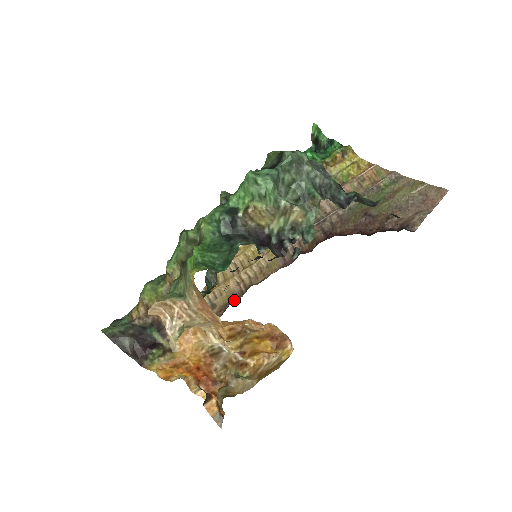
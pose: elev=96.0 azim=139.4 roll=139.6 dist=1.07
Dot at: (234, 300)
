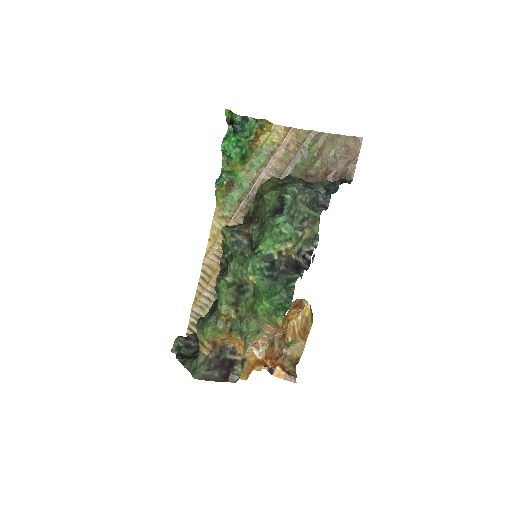
Dot at: occluded
